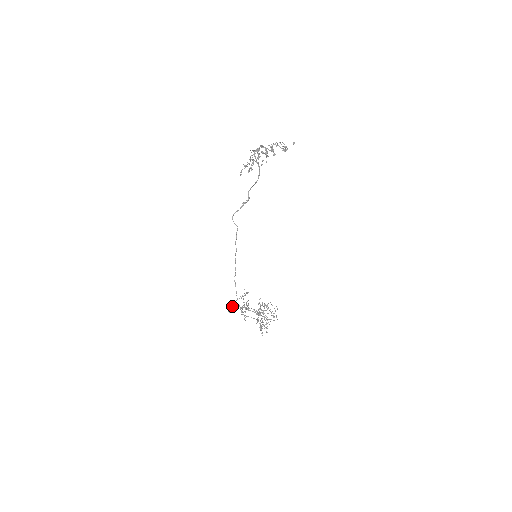
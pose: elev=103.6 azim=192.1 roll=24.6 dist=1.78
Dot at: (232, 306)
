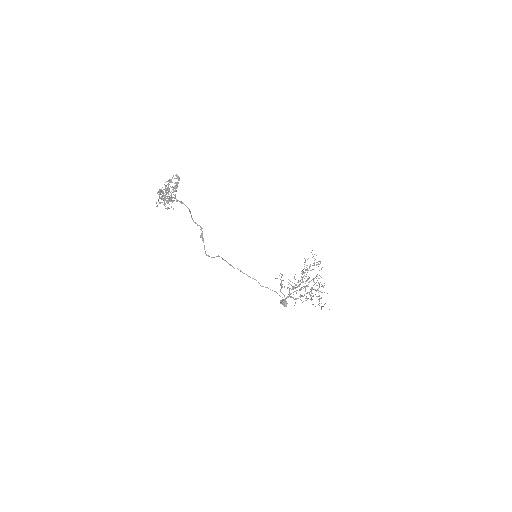
Dot at: (283, 300)
